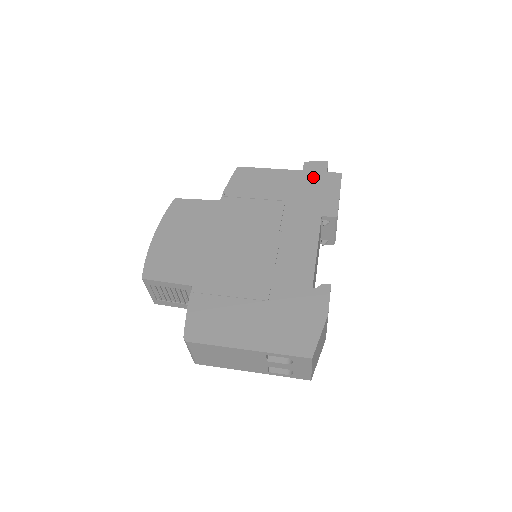
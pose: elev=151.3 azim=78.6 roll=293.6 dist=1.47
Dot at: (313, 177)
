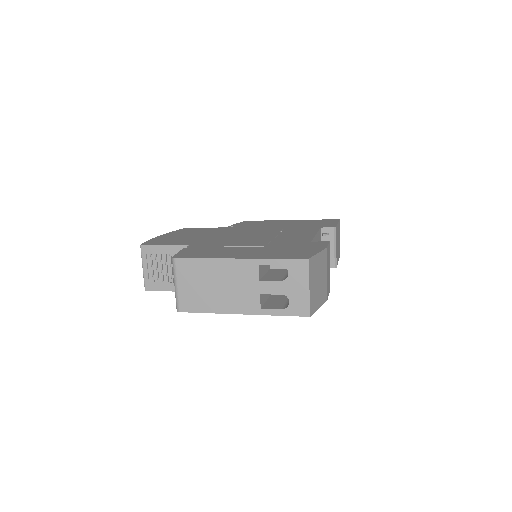
Dot at: (313, 220)
